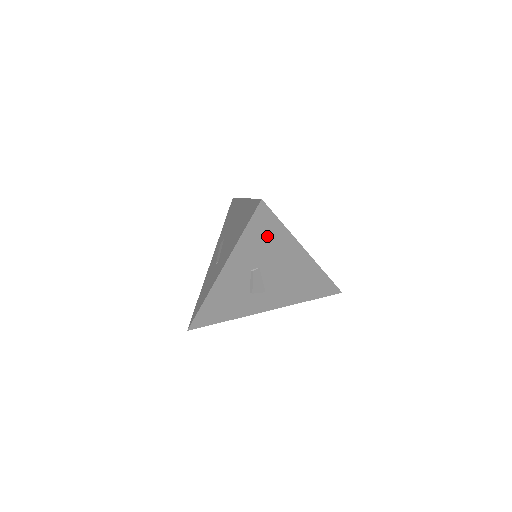
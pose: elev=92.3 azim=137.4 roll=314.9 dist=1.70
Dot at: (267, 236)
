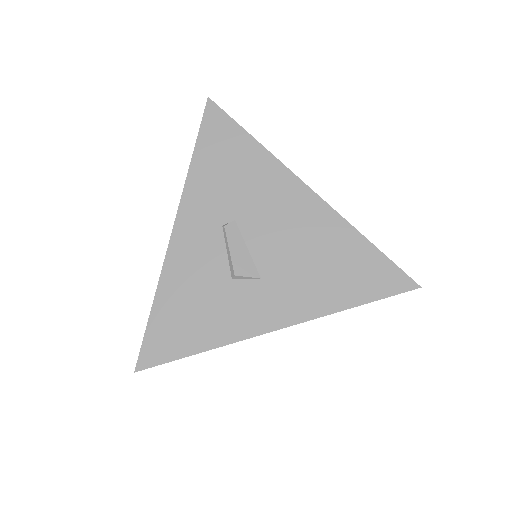
Dot at: (232, 158)
